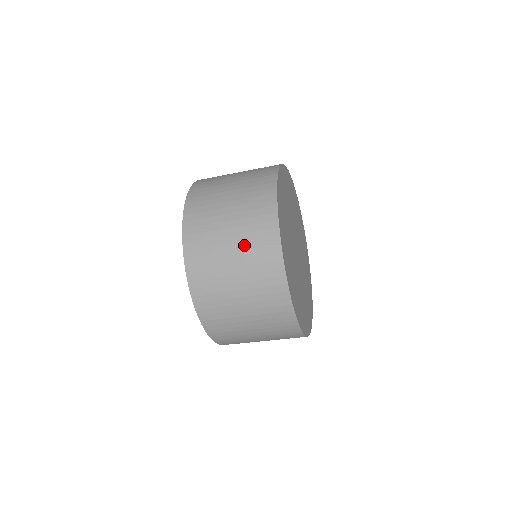
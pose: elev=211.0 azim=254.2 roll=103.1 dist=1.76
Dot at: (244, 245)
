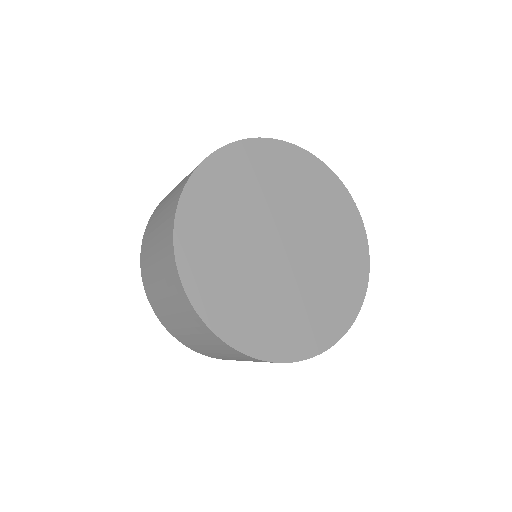
Dot at: occluded
